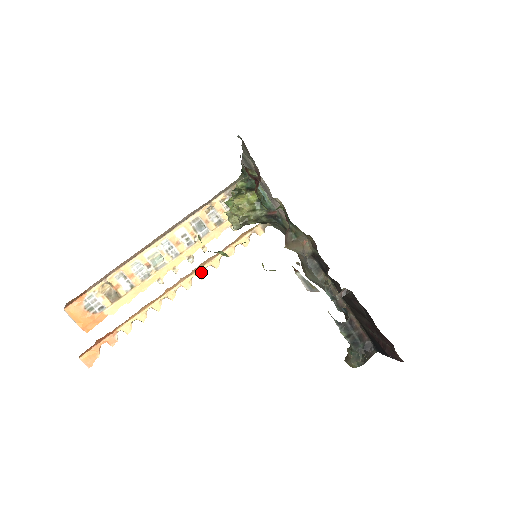
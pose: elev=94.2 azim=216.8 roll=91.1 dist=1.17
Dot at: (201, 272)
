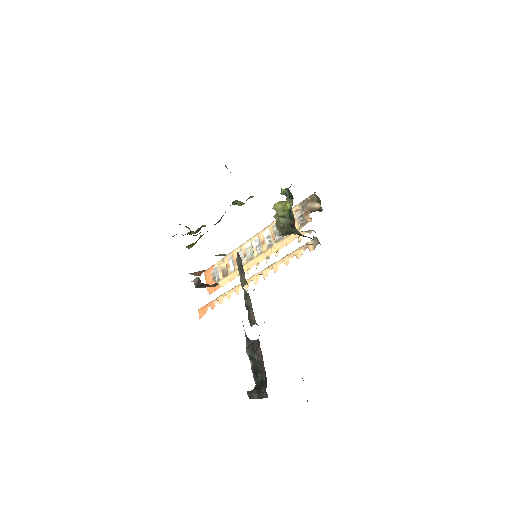
Dot at: (266, 272)
